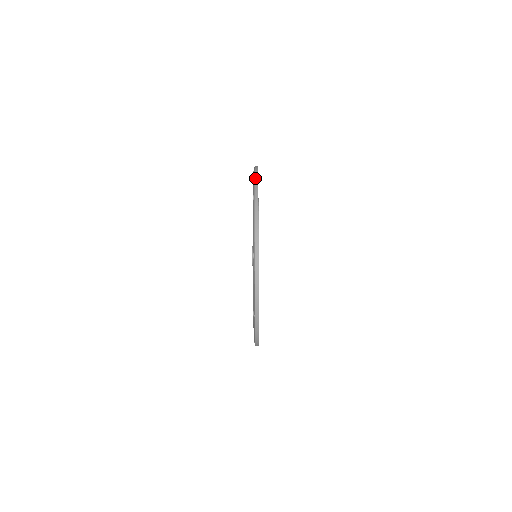
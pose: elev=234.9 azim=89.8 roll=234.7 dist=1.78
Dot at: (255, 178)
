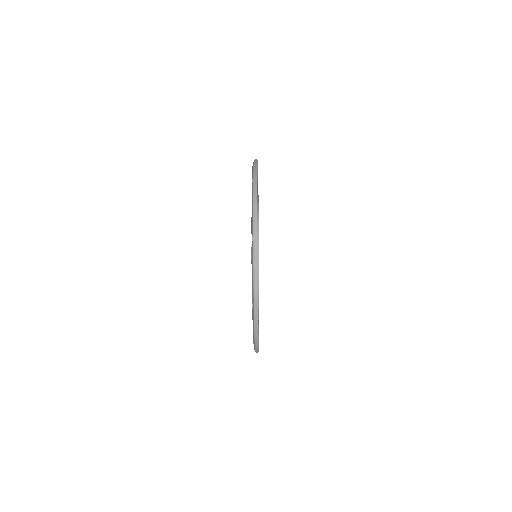
Dot at: (254, 282)
